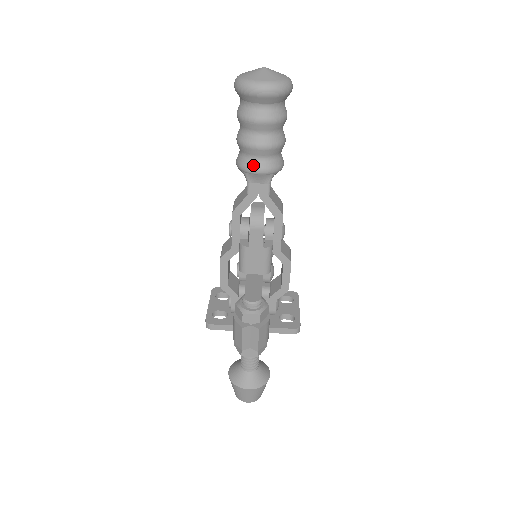
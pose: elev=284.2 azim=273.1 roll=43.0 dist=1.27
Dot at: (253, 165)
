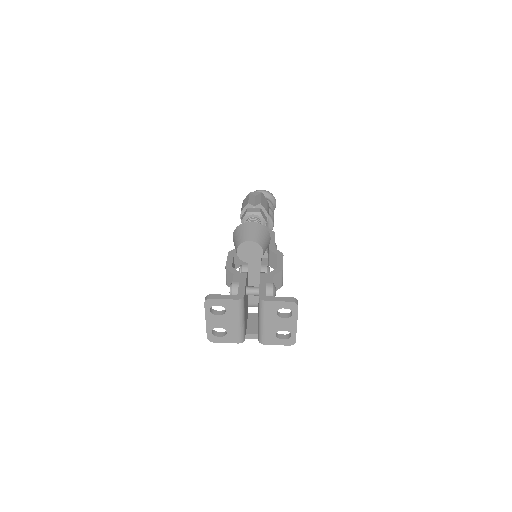
Dot at: occluded
